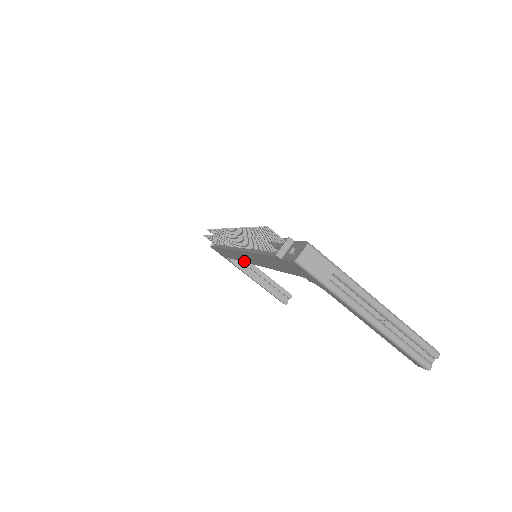
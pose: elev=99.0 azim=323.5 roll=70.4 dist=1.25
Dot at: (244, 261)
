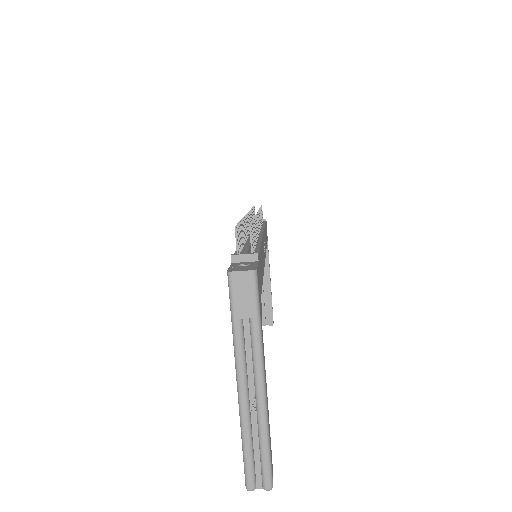
Dot at: occluded
